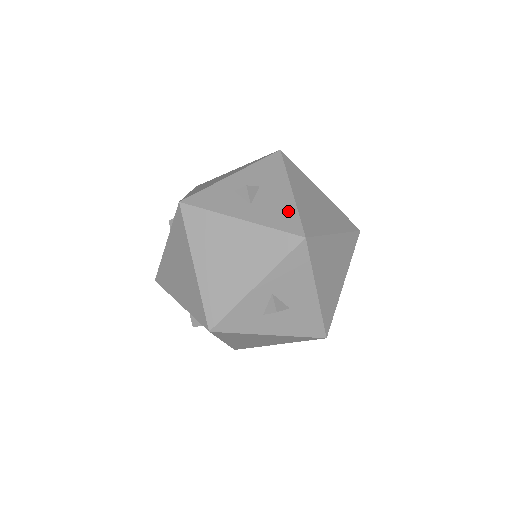
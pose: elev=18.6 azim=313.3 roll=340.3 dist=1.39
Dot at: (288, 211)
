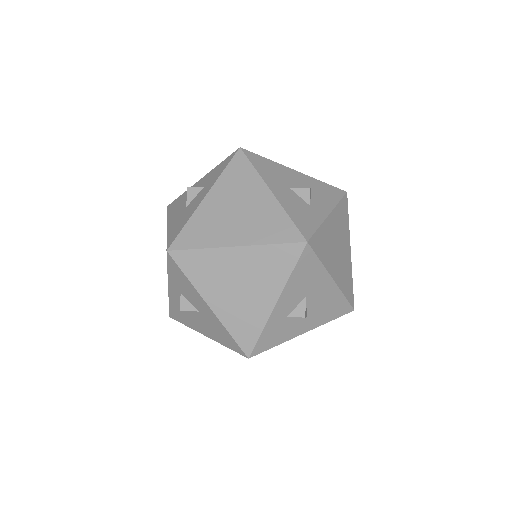
Dot at: (337, 301)
